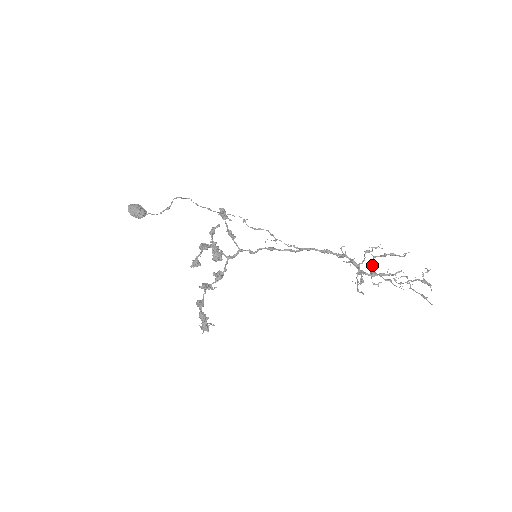
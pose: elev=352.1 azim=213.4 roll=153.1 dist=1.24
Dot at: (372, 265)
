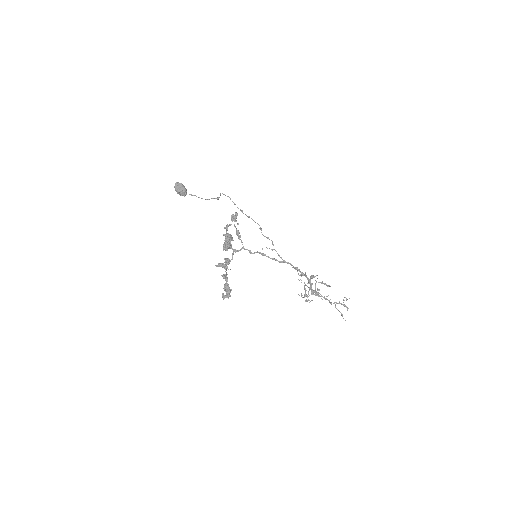
Dot at: (315, 287)
